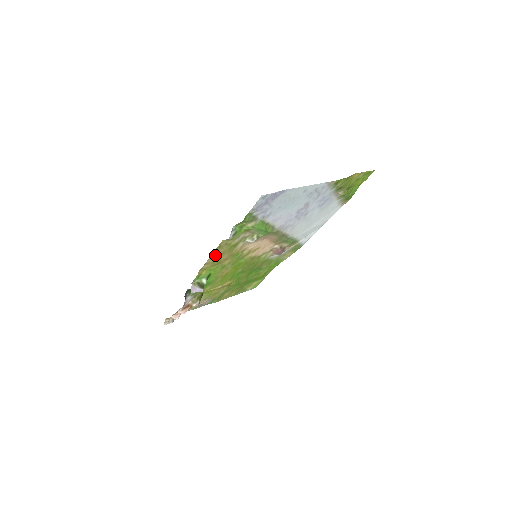
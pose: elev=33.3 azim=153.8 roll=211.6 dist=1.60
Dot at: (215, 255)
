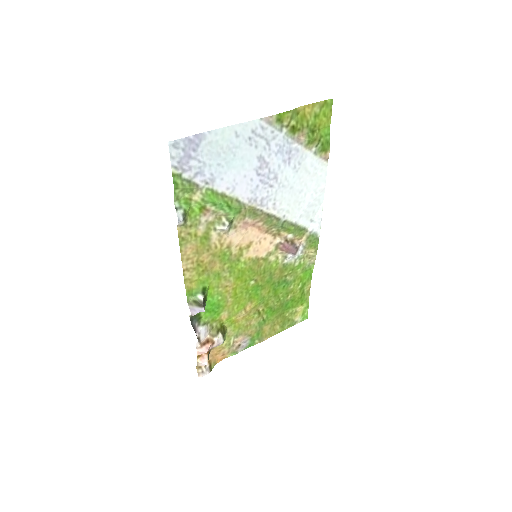
Dot at: (188, 255)
